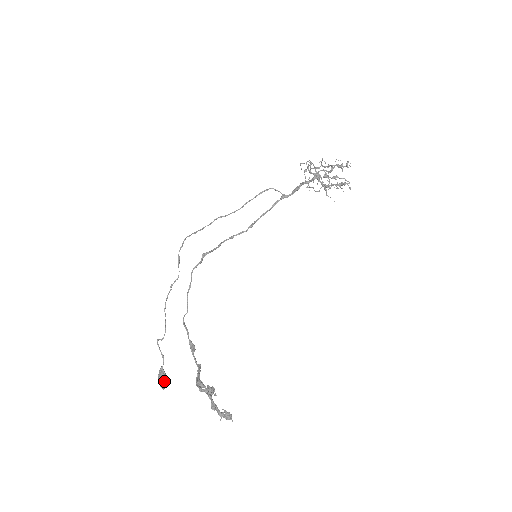
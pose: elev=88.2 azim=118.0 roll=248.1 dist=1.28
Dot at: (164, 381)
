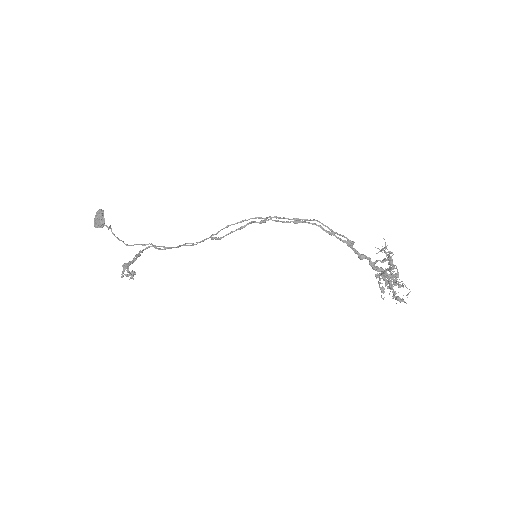
Dot at: (100, 226)
